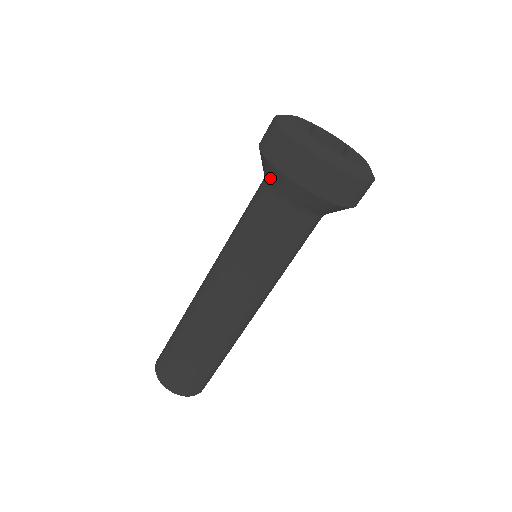
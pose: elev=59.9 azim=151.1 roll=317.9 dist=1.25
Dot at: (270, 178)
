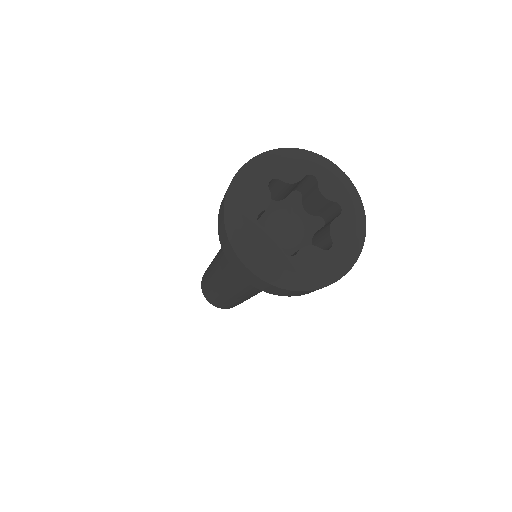
Dot at: occluded
